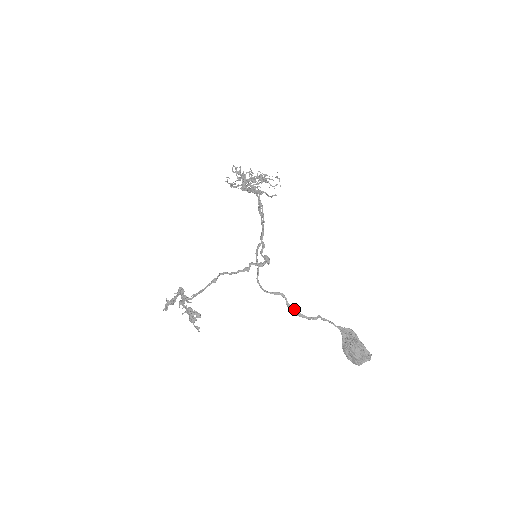
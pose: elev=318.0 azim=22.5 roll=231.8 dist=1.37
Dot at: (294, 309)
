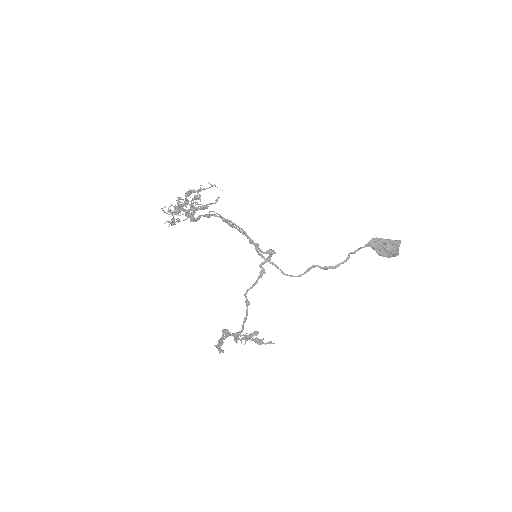
Dot at: (330, 267)
